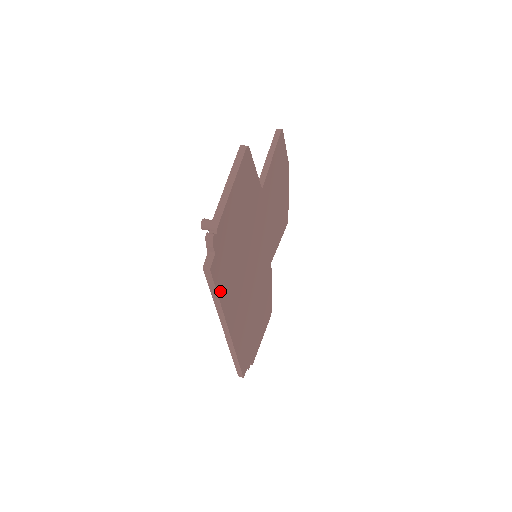
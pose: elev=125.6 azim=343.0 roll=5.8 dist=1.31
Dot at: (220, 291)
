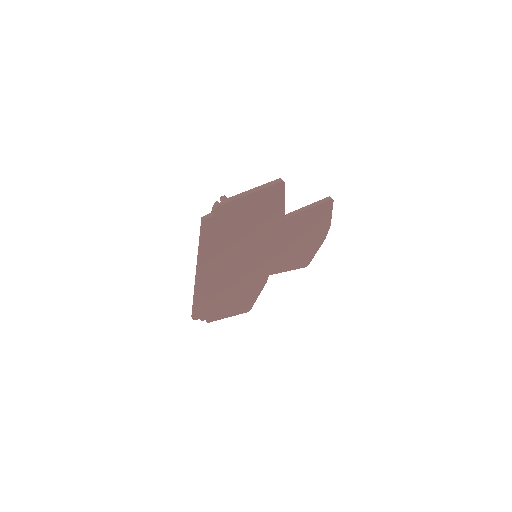
Dot at: (205, 241)
